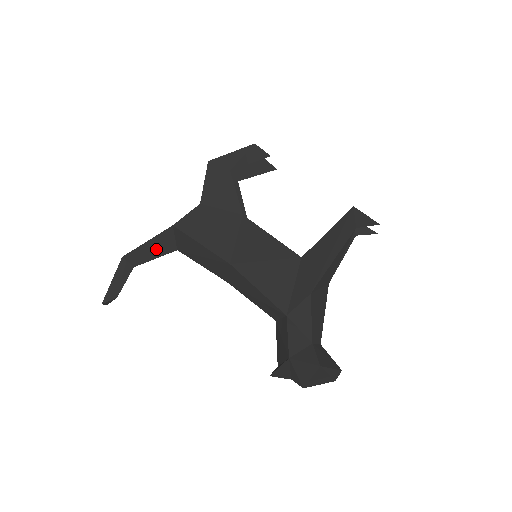
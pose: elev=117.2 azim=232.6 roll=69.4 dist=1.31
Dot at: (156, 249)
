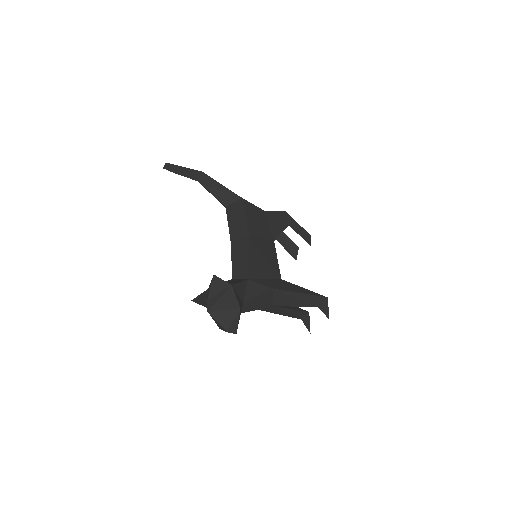
Dot at: (219, 192)
